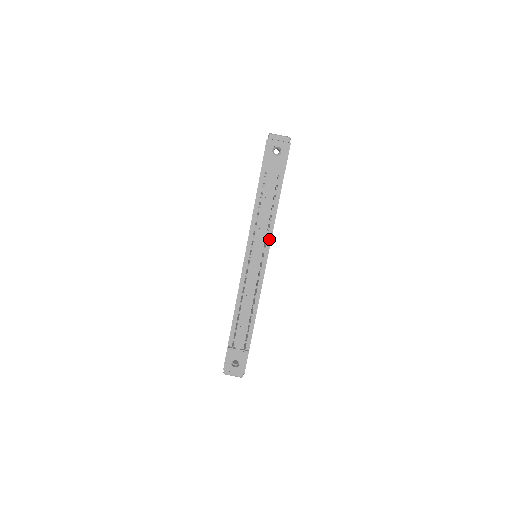
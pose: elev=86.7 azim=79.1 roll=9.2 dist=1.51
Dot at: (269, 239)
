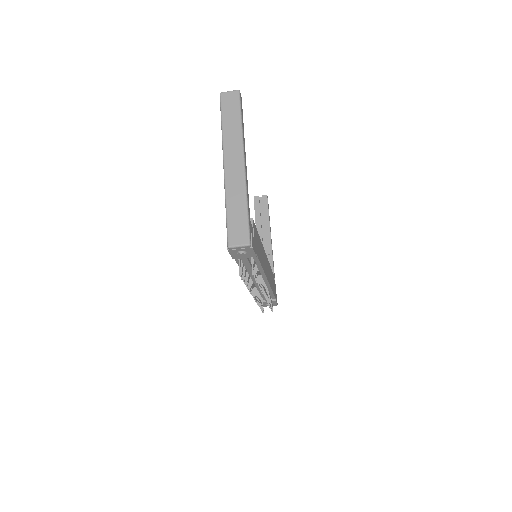
Dot at: (263, 274)
